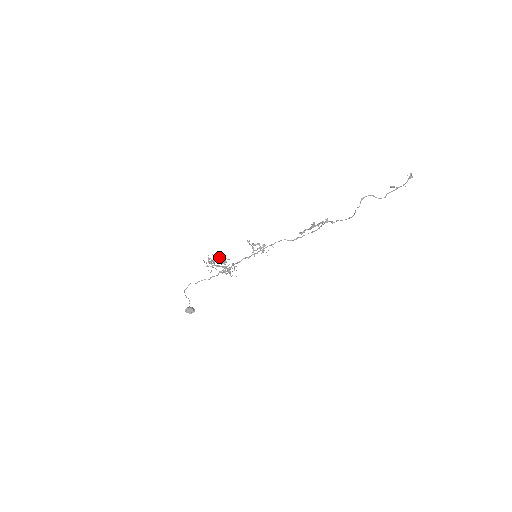
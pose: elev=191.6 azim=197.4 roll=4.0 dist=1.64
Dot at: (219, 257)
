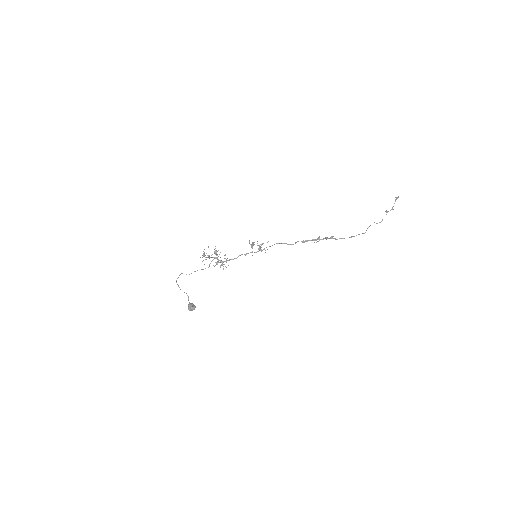
Dot at: occluded
